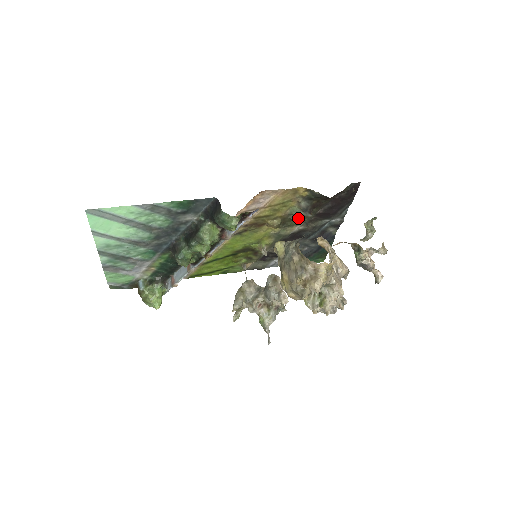
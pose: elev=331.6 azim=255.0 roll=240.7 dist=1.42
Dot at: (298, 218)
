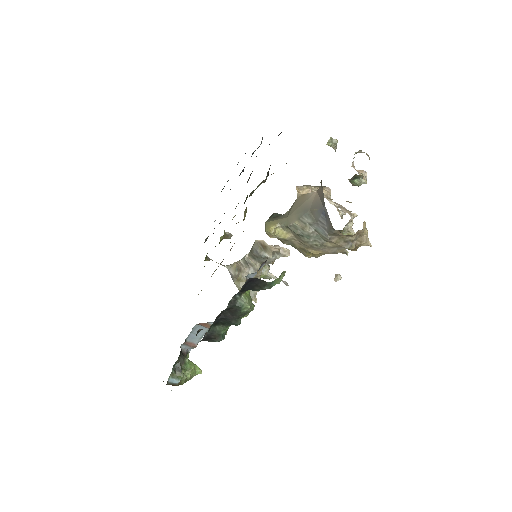
Dot at: occluded
